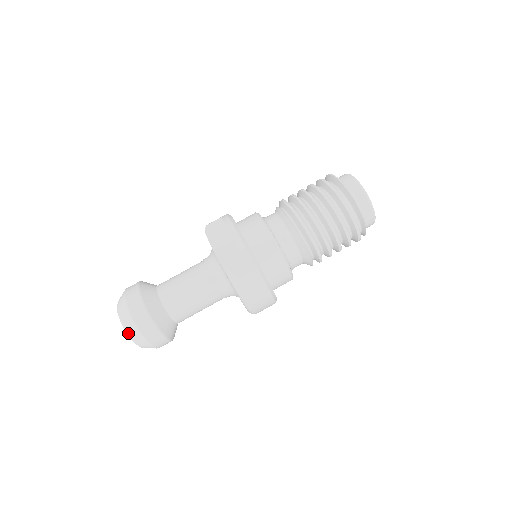
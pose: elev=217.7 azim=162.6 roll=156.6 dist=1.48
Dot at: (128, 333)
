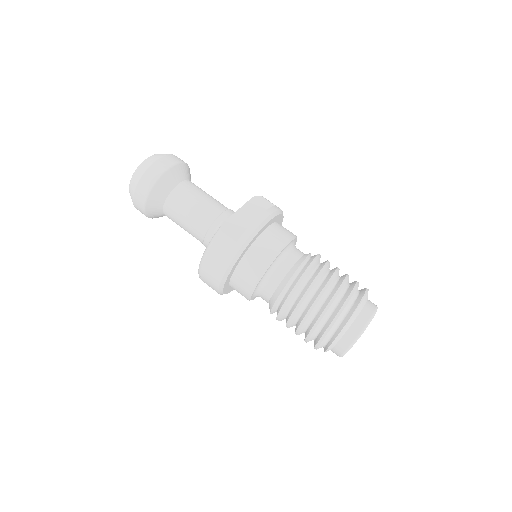
Dot at: (134, 174)
